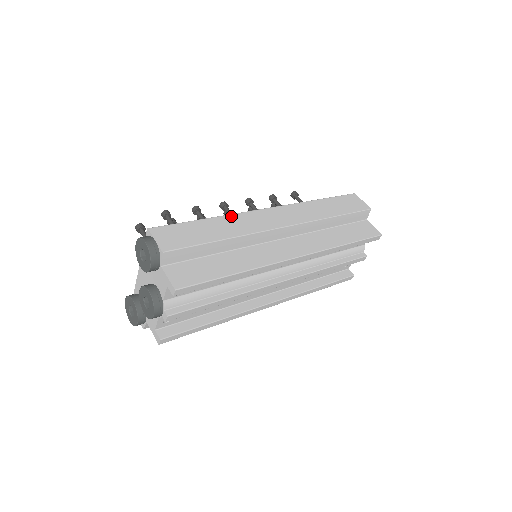
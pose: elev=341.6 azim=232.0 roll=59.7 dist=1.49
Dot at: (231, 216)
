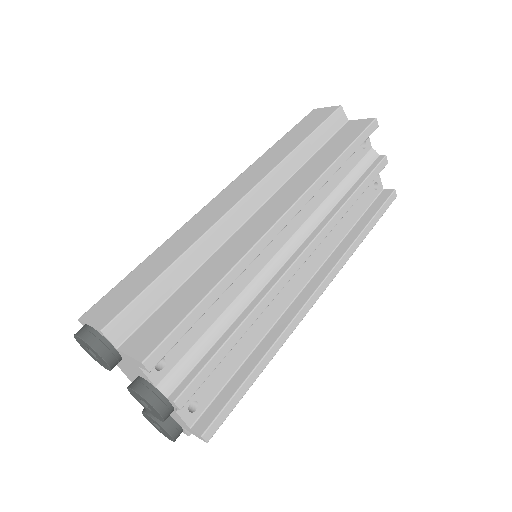
Dot at: (176, 234)
